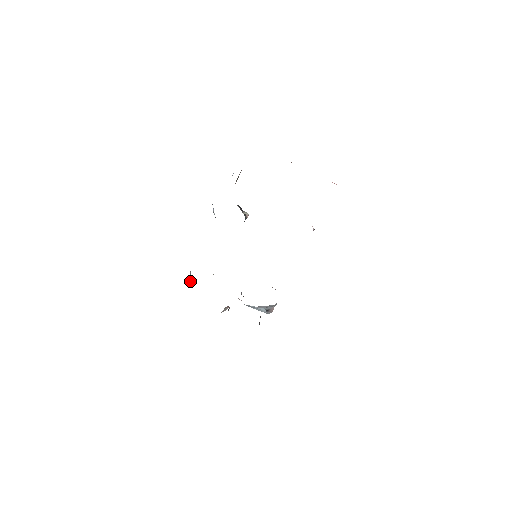
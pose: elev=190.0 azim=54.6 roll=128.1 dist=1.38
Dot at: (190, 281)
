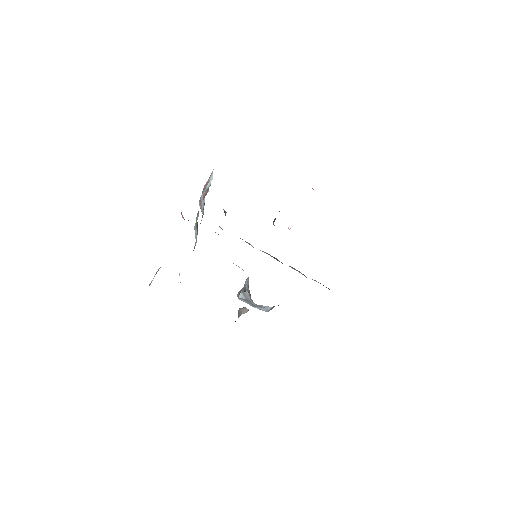
Dot at: (152, 280)
